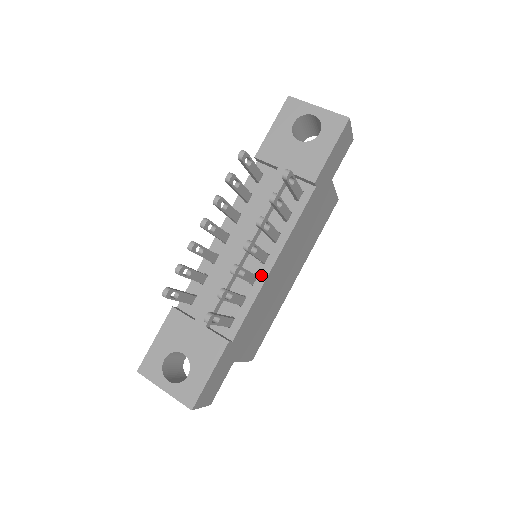
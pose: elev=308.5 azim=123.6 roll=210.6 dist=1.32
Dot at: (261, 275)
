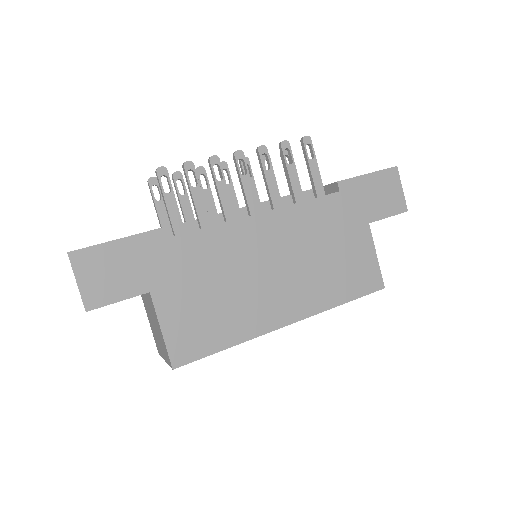
Dot at: (240, 218)
